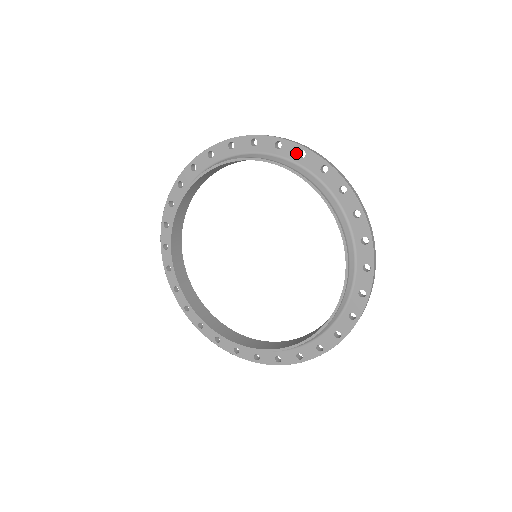
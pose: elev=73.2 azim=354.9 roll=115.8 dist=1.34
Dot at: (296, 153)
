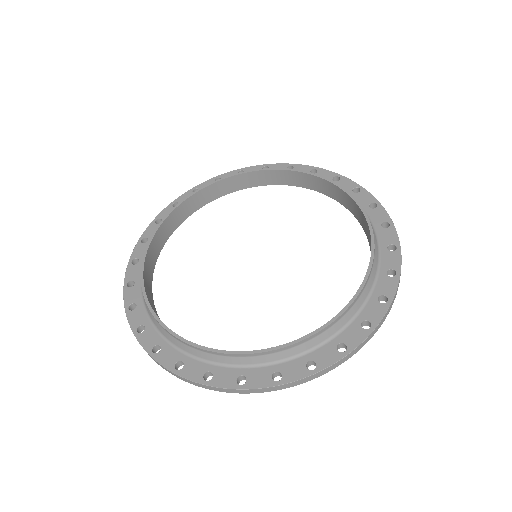
Dot at: (308, 171)
